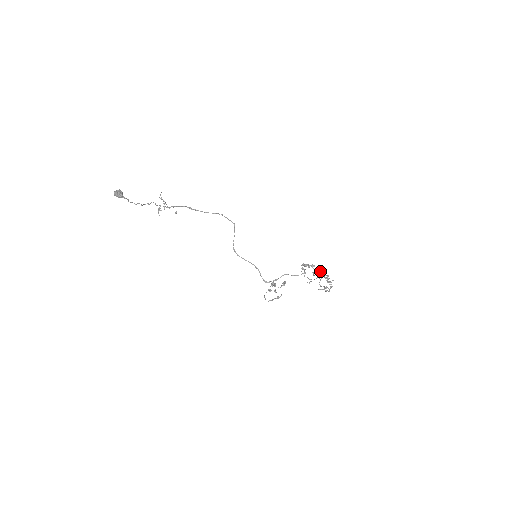
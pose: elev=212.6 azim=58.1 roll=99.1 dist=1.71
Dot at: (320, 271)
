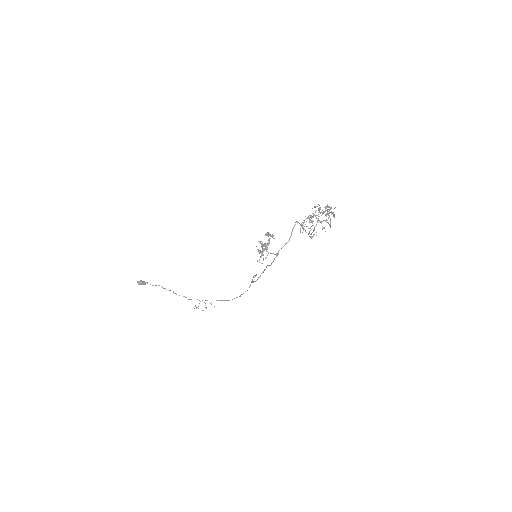
Dot at: occluded
